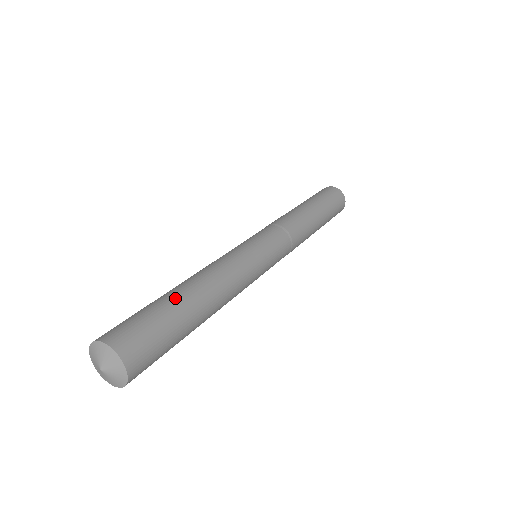
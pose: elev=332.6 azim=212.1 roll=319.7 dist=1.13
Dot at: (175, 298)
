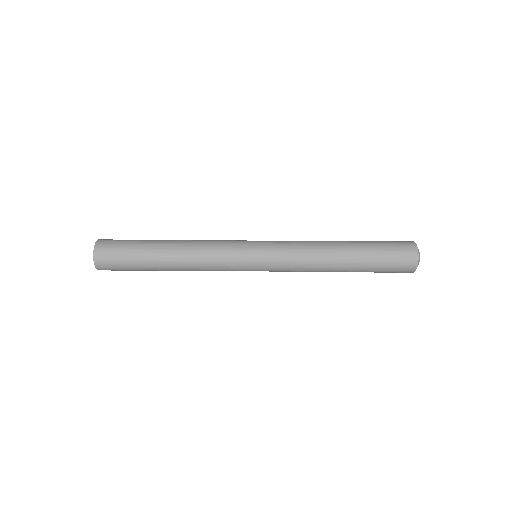
Dot at: (150, 253)
